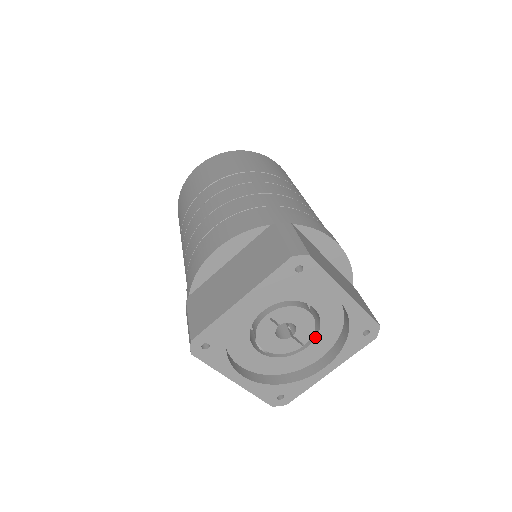
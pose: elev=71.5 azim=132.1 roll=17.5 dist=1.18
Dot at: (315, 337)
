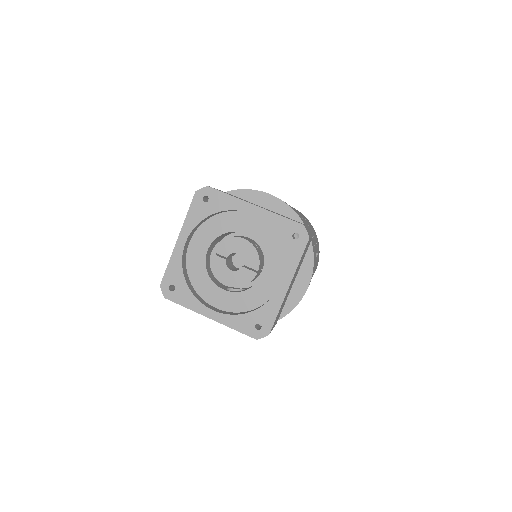
Dot at: (264, 262)
